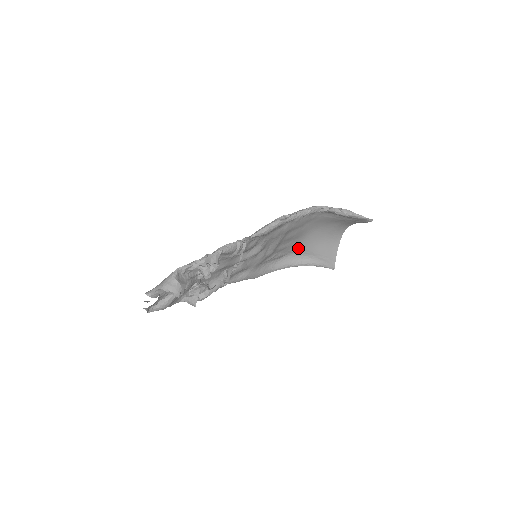
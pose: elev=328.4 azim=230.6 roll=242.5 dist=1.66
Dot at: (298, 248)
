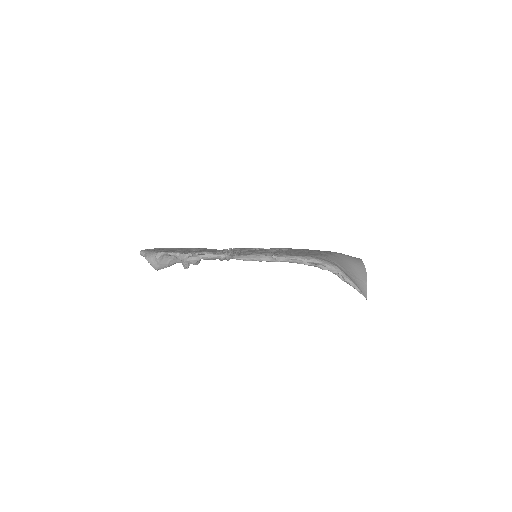
Dot at: occluded
